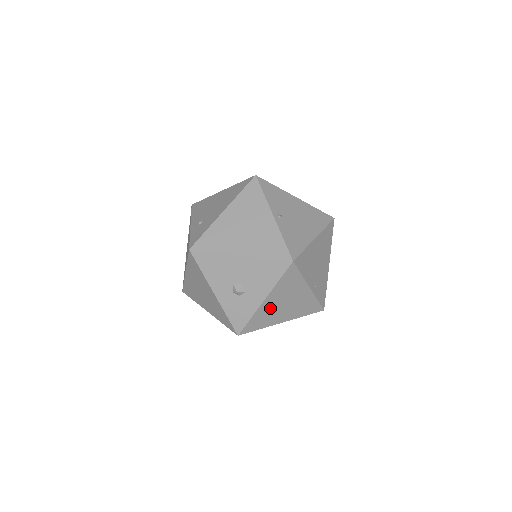
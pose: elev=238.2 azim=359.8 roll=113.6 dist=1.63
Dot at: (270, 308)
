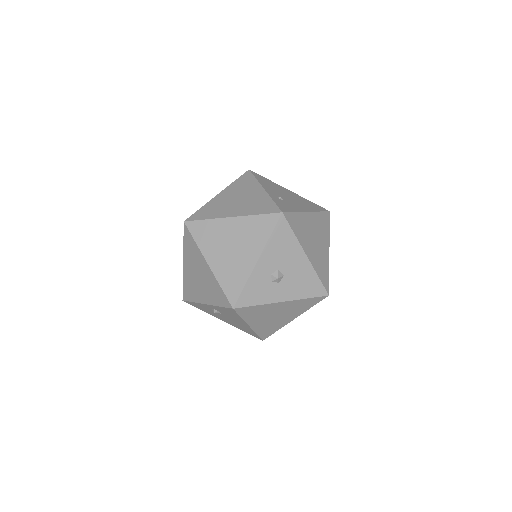
Dot at: (271, 310)
